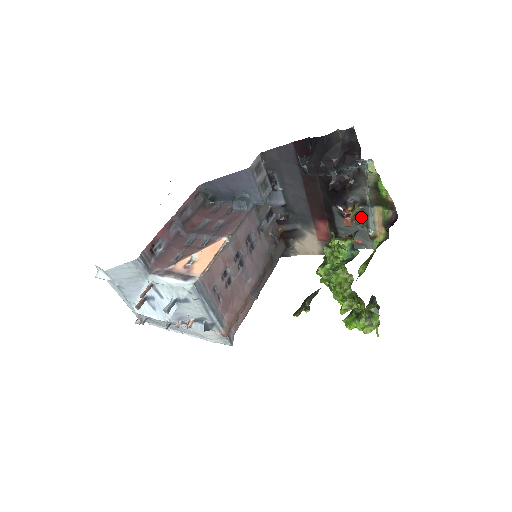
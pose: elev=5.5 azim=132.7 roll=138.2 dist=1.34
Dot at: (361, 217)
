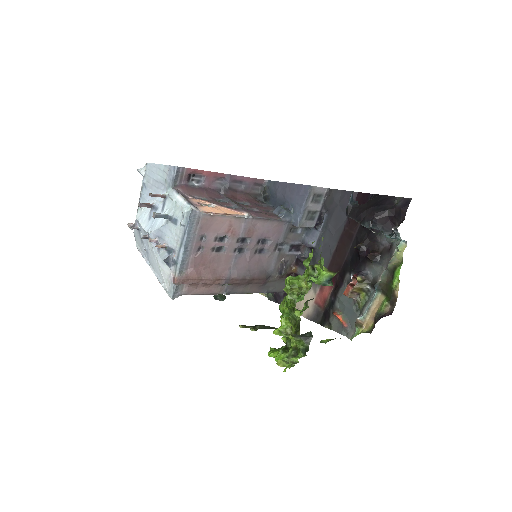
Dot at: (362, 298)
